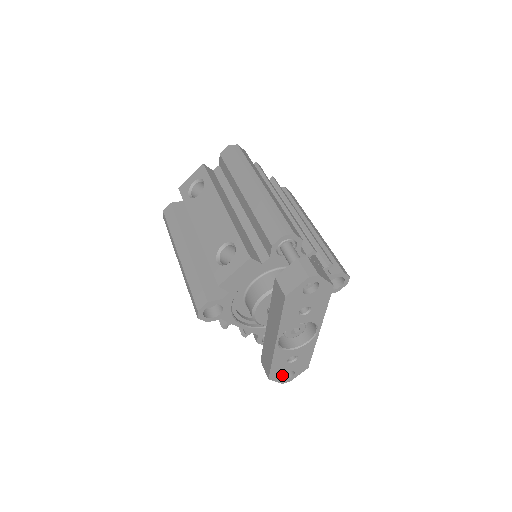
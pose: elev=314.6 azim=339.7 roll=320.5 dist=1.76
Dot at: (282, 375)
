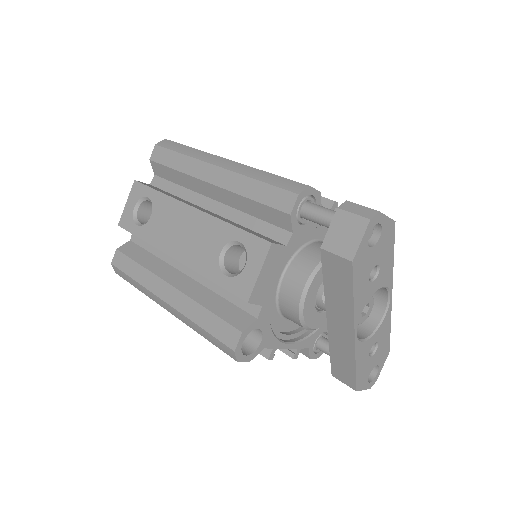
Dot at: (368, 377)
